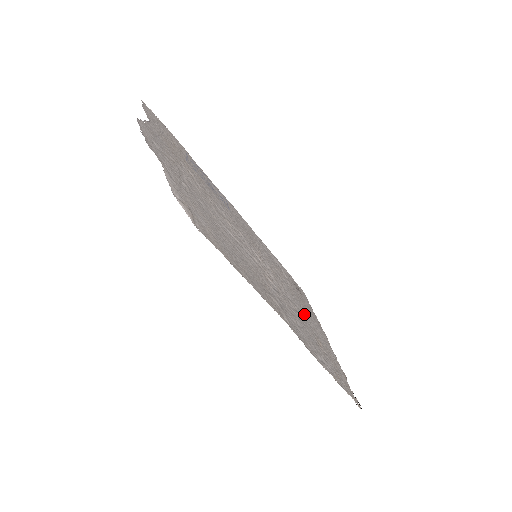
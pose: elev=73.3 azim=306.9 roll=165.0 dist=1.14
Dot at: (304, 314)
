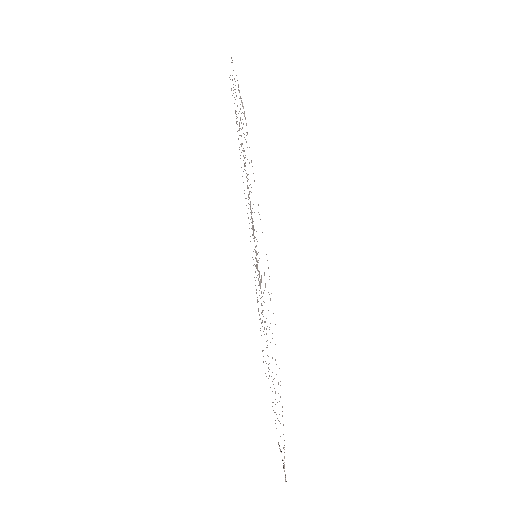
Dot at: occluded
